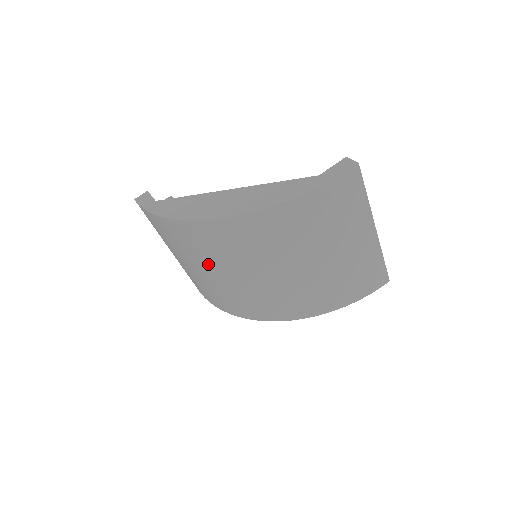
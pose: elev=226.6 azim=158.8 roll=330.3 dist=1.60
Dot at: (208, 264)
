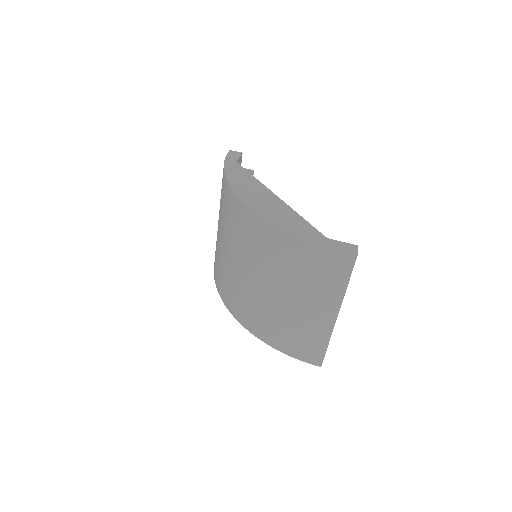
Dot at: (224, 229)
